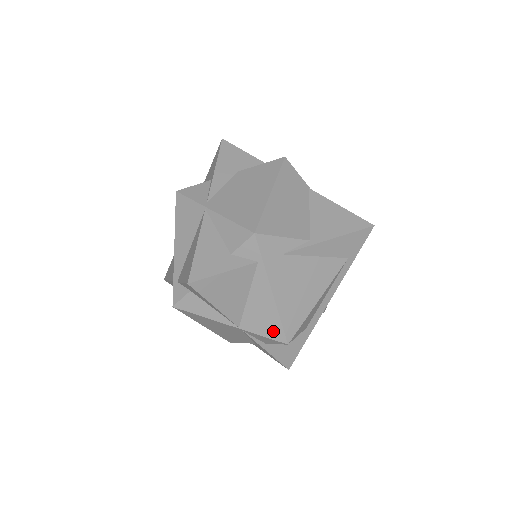
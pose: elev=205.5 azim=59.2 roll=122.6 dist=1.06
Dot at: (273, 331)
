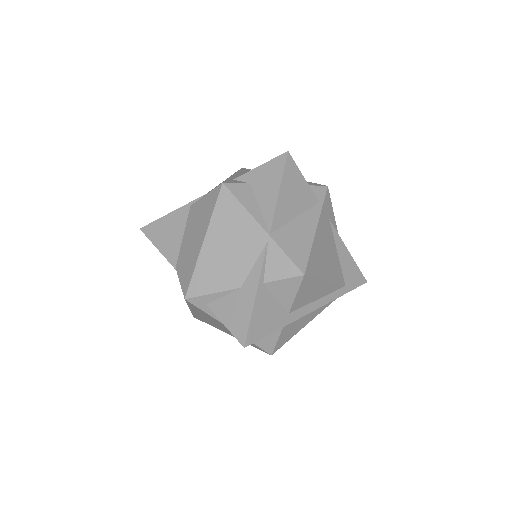
Dot at: (298, 256)
